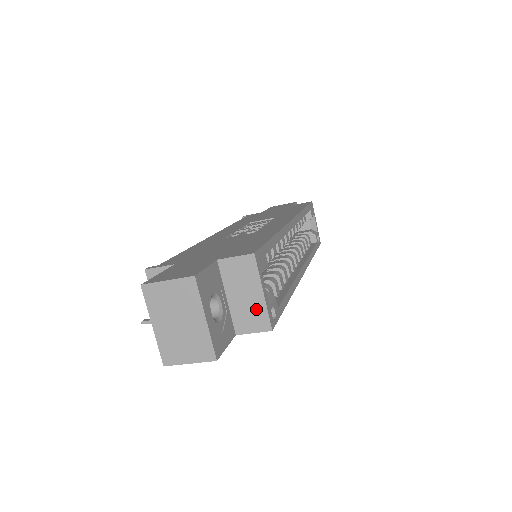
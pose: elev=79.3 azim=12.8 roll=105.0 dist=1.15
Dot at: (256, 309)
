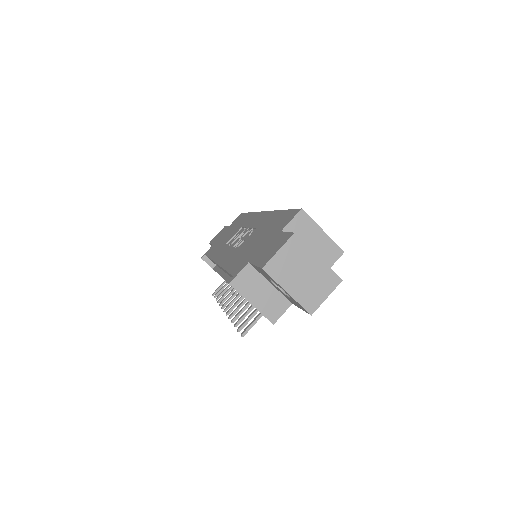
Dot at: (326, 245)
